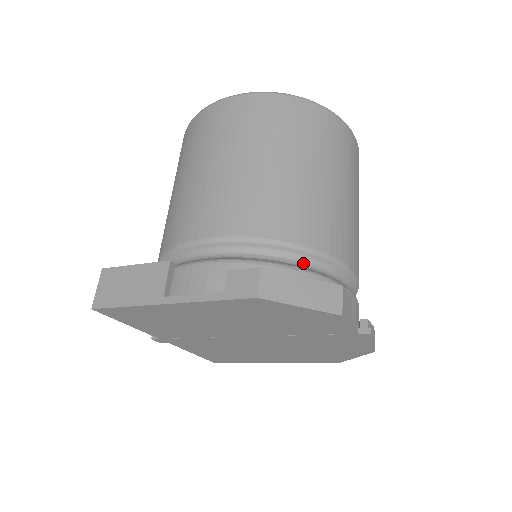
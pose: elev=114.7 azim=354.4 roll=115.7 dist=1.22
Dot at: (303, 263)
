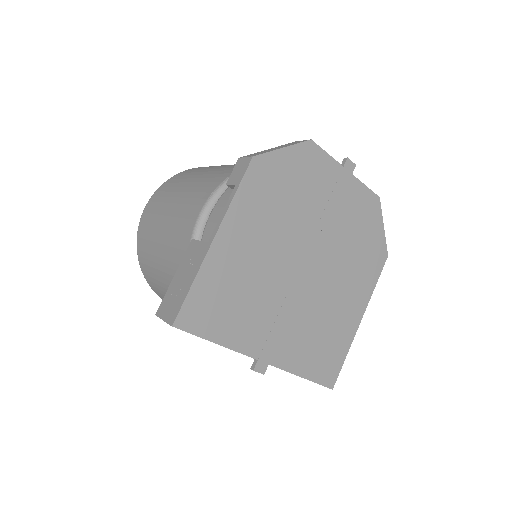
Dot at: occluded
